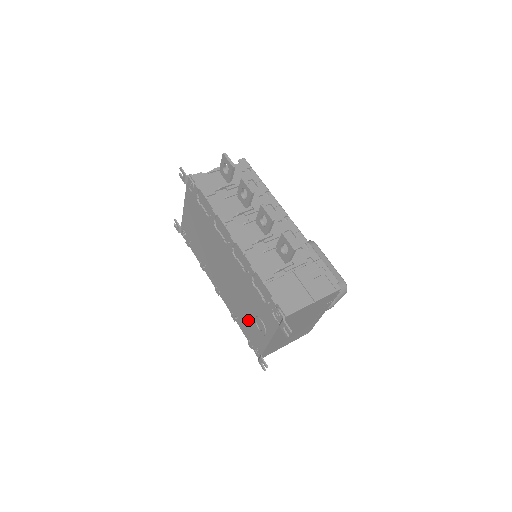
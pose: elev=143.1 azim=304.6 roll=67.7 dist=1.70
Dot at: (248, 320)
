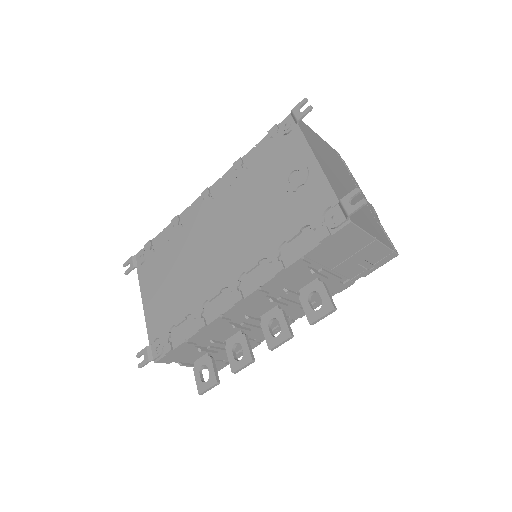
Dot at: (285, 211)
